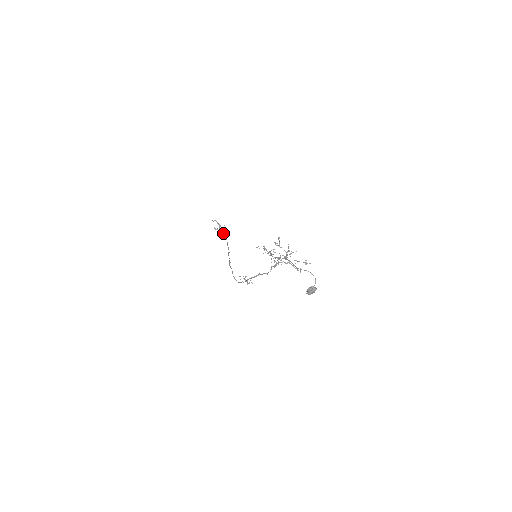
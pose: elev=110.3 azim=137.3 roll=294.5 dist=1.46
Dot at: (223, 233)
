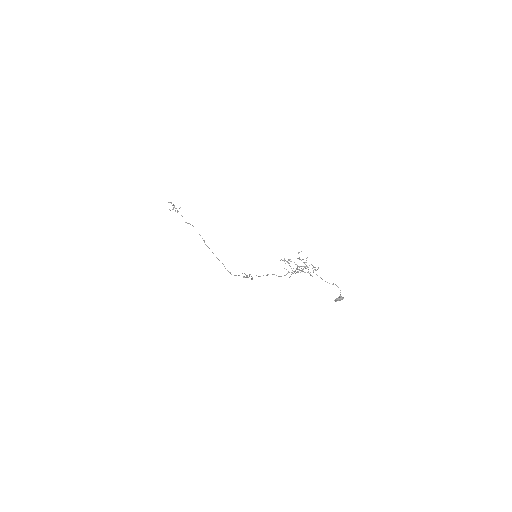
Dot at: (182, 216)
